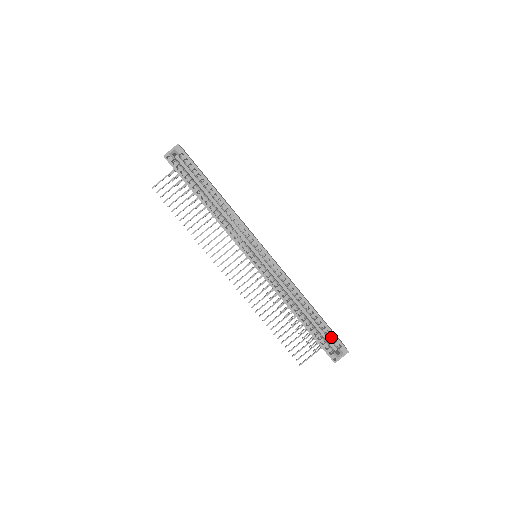
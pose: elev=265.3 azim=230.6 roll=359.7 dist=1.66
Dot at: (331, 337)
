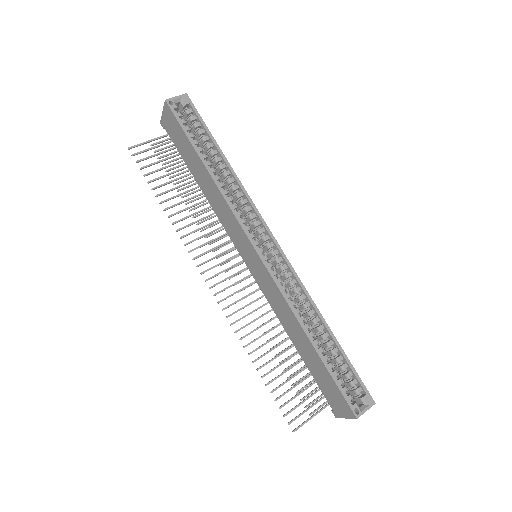
Dot at: (351, 379)
